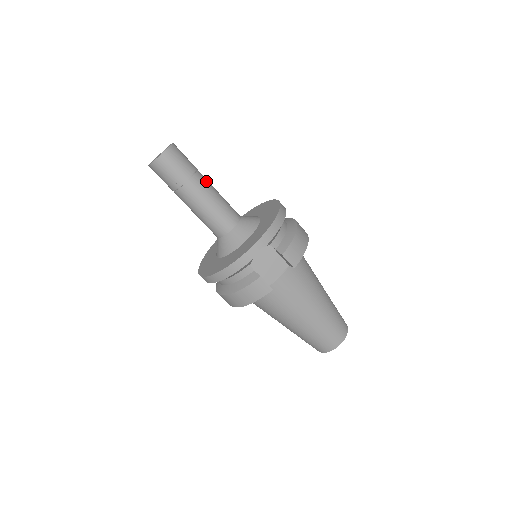
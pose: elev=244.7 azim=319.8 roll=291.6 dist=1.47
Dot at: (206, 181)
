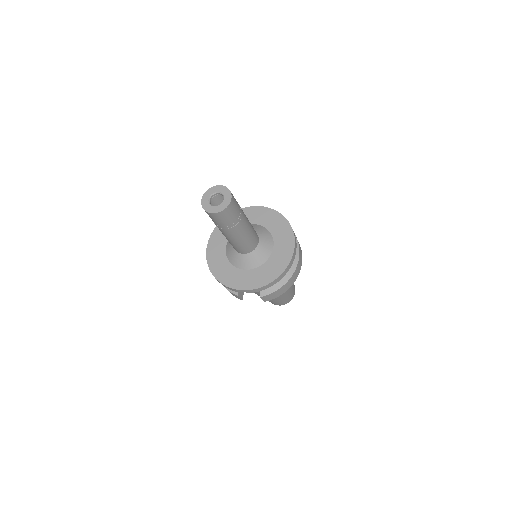
Dot at: (242, 228)
